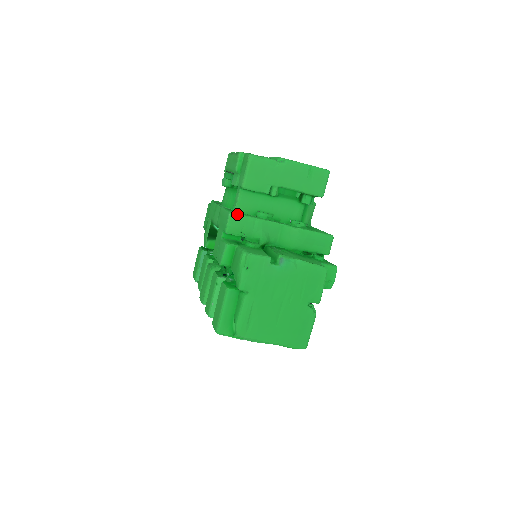
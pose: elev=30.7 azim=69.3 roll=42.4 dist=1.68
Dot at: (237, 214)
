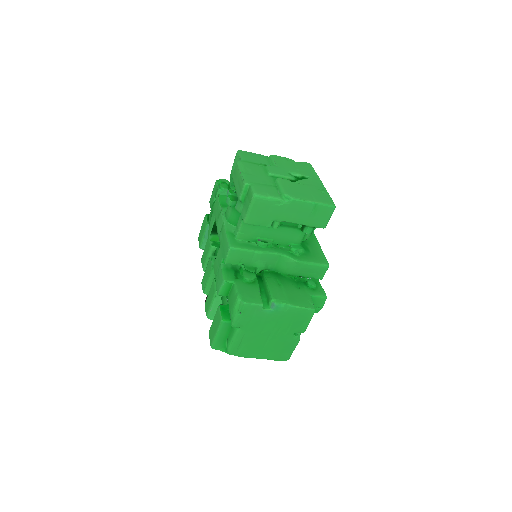
Dot at: (237, 248)
